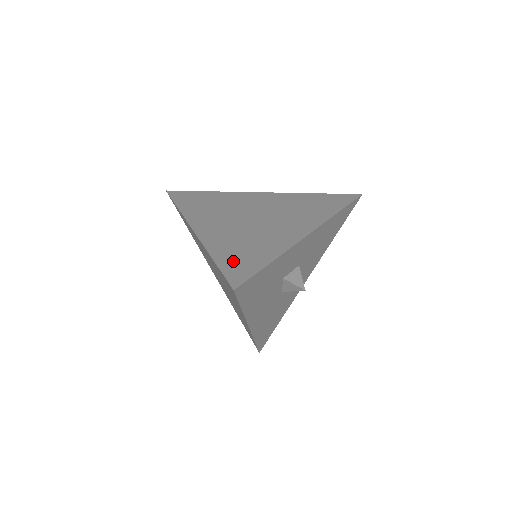
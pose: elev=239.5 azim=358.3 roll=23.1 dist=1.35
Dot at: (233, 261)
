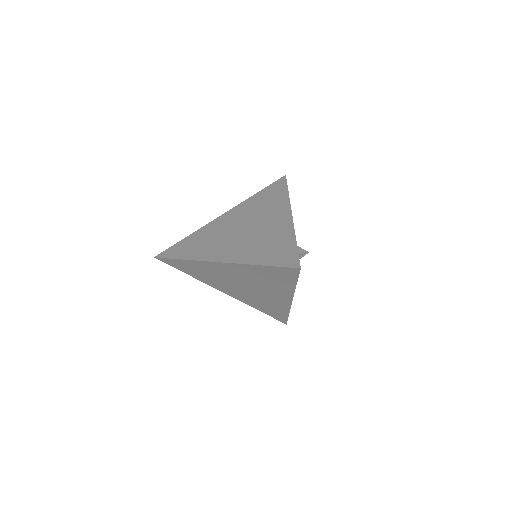
Dot at: (274, 257)
